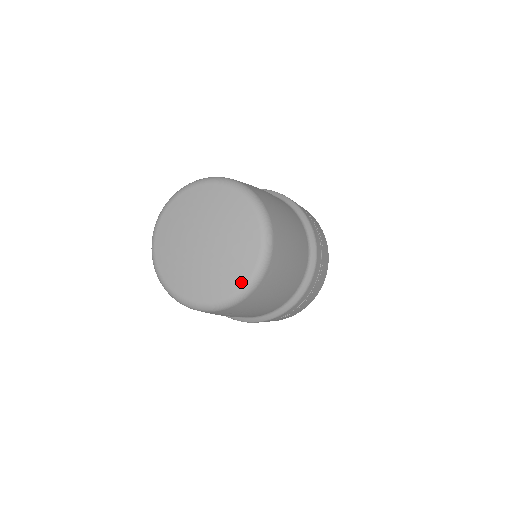
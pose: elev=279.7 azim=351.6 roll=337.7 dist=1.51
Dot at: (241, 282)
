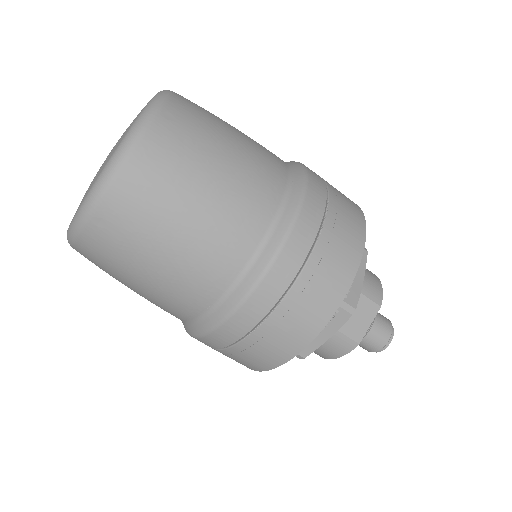
Dot at: (74, 215)
